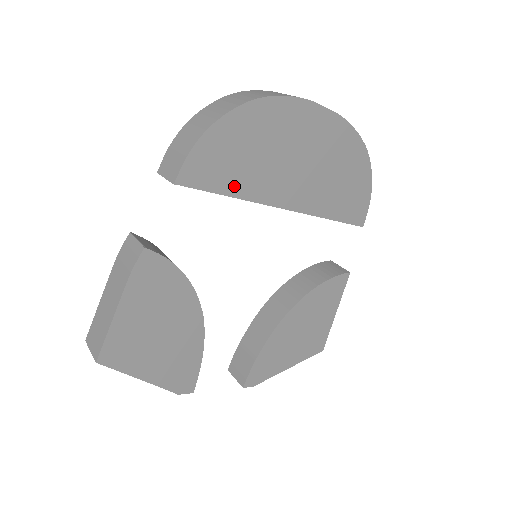
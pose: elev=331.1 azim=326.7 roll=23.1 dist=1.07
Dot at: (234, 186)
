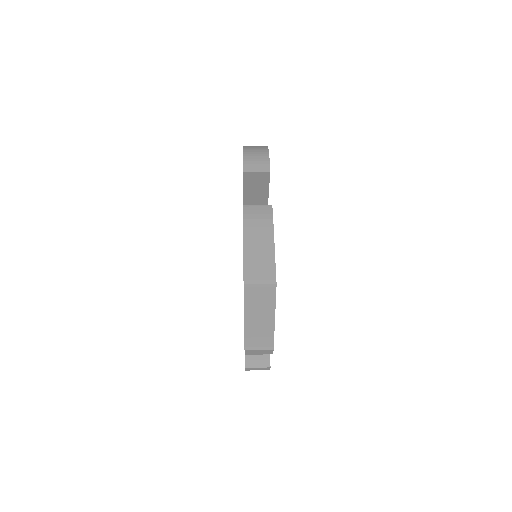
Dot at: occluded
